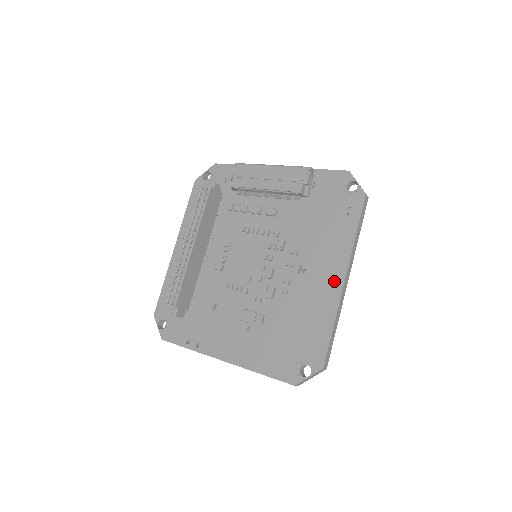
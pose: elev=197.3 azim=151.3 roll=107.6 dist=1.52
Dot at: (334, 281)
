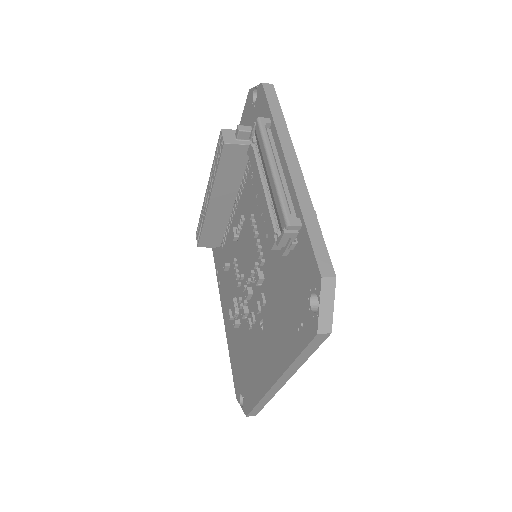
Dot at: (269, 373)
